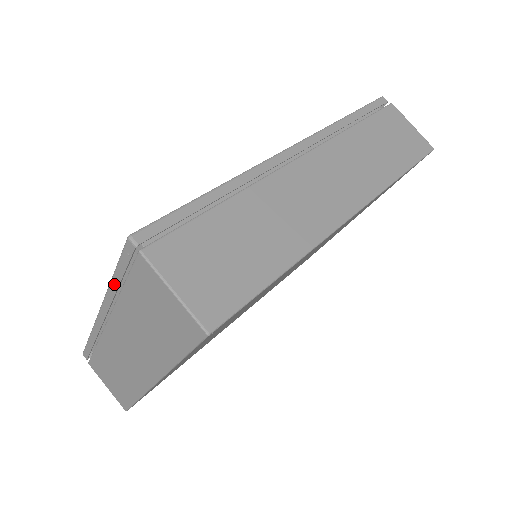
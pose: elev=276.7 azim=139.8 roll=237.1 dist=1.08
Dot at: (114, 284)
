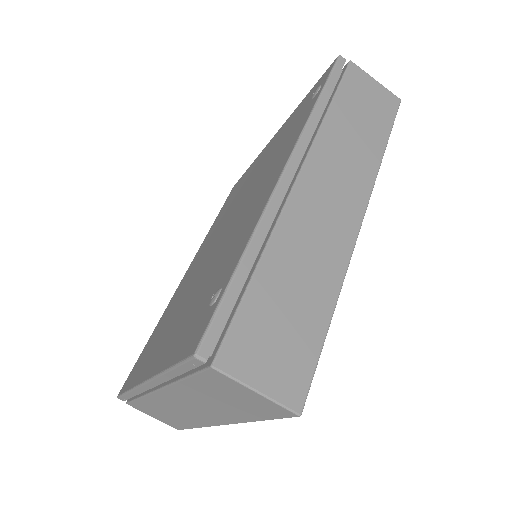
Dot at: (170, 375)
